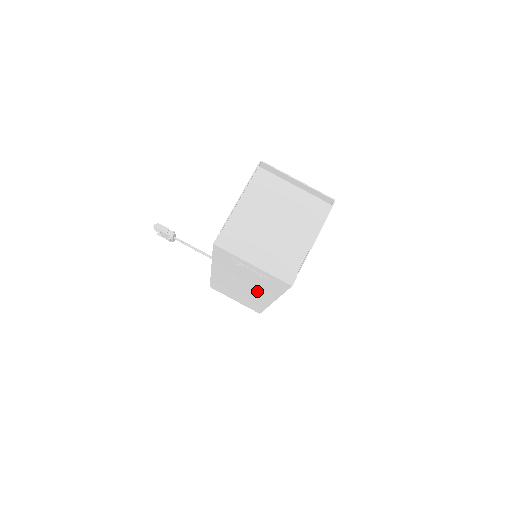
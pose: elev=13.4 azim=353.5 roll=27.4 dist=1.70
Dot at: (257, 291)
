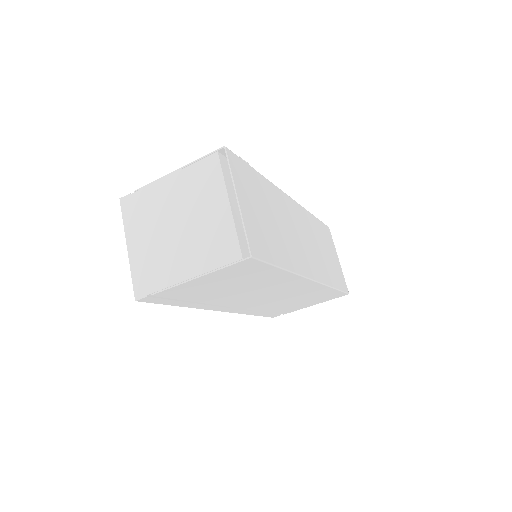
Dot at: occluded
